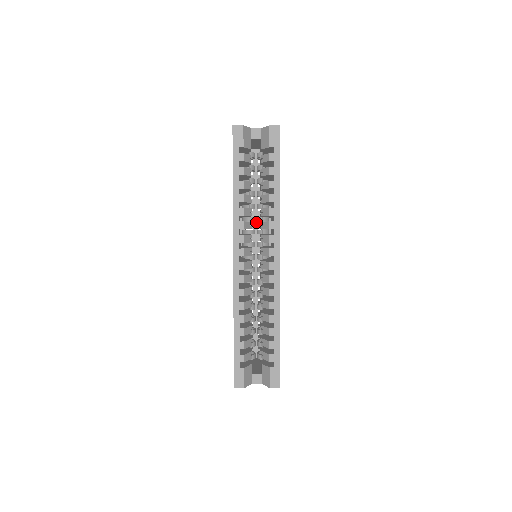
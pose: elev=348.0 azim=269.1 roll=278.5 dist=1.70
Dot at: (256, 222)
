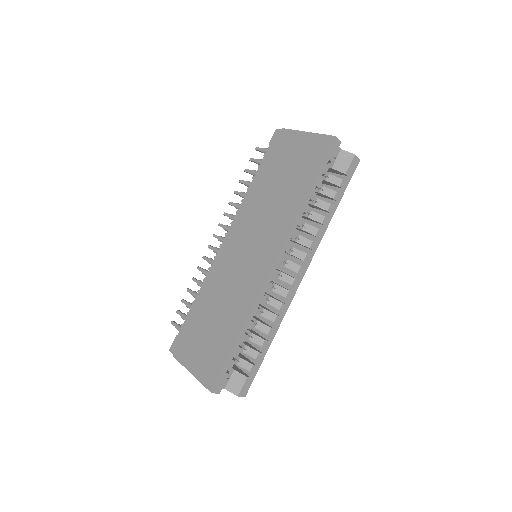
Dot at: occluded
